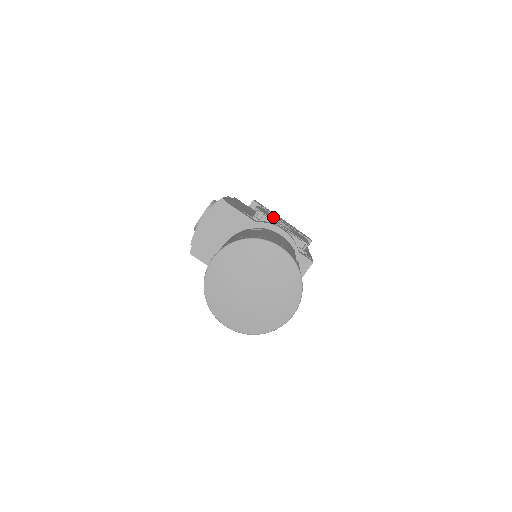
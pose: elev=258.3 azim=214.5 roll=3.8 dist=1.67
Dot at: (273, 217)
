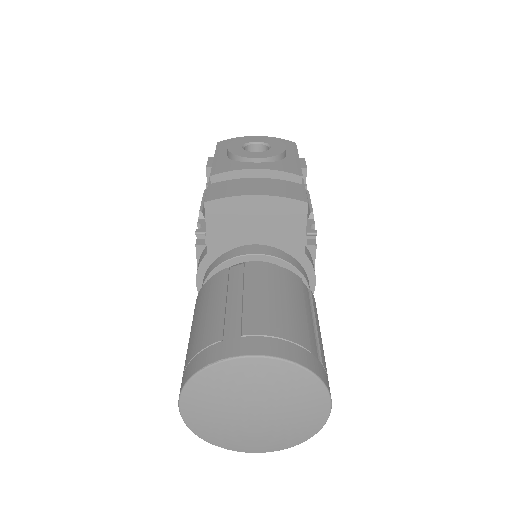
Dot at: occluded
